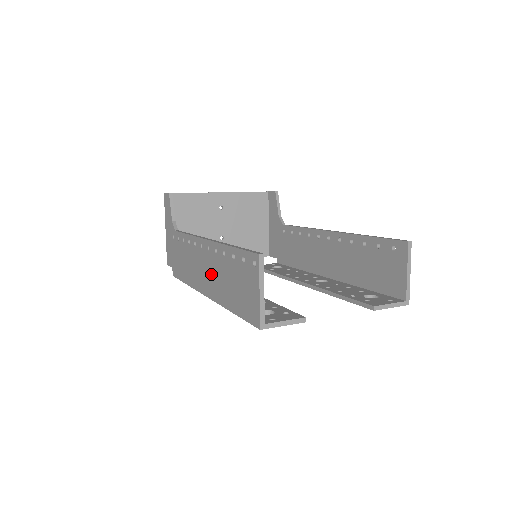
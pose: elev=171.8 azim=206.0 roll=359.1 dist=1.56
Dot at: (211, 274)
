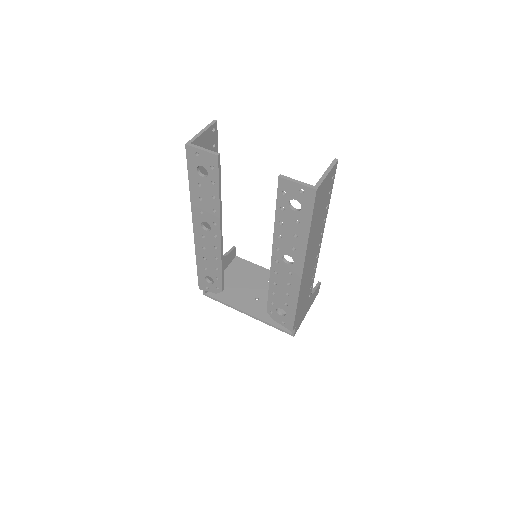
Dot at: occluded
